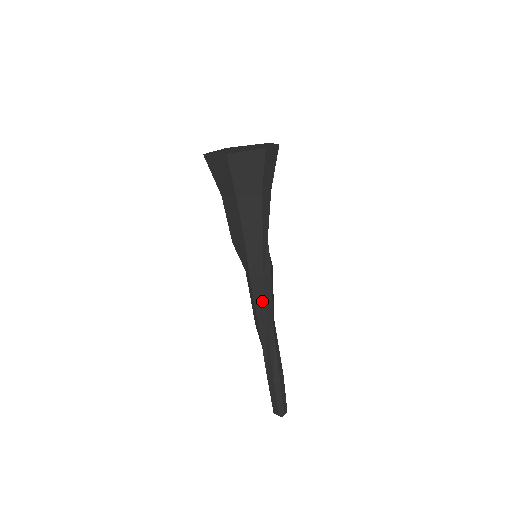
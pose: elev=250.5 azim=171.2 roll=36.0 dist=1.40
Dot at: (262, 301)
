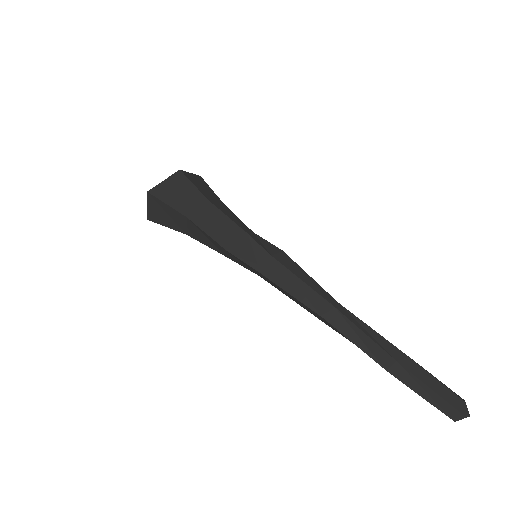
Dot at: (304, 274)
